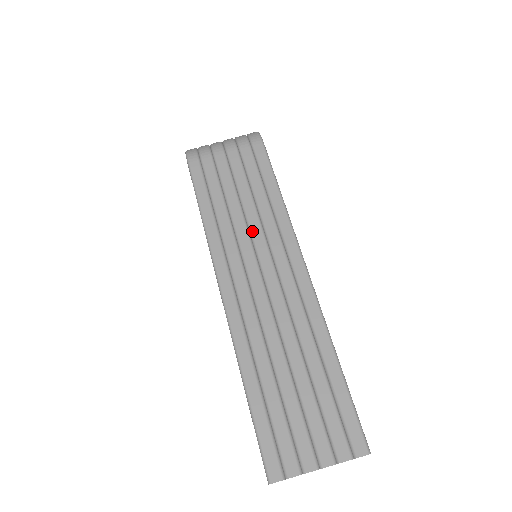
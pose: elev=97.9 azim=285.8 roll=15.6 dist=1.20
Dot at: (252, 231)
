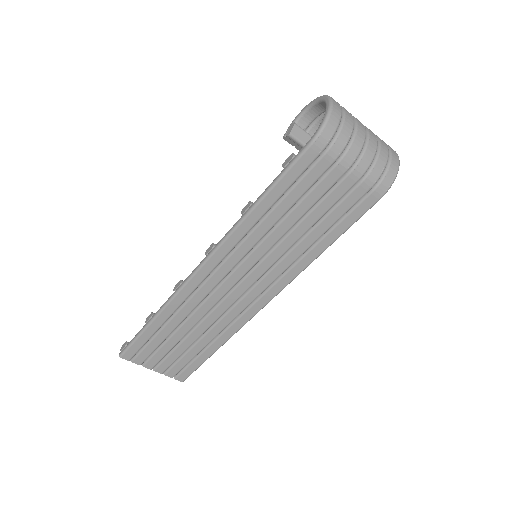
Dot at: (273, 252)
